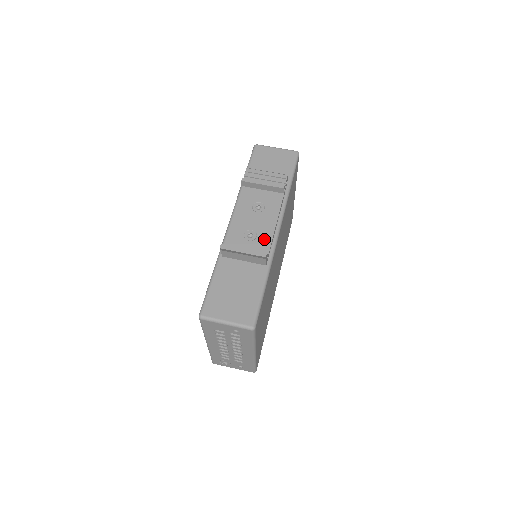
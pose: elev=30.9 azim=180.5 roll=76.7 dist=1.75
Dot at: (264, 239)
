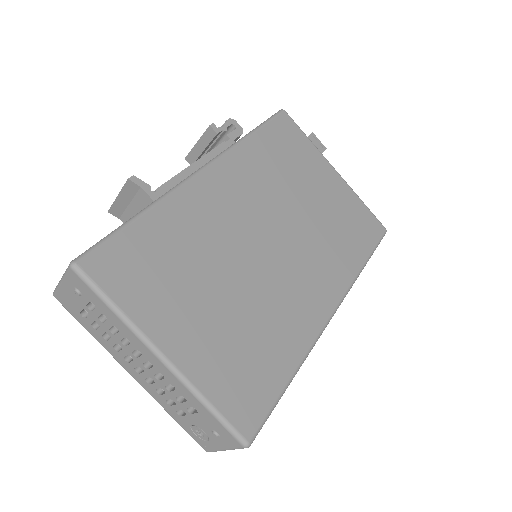
Dot at: occluded
